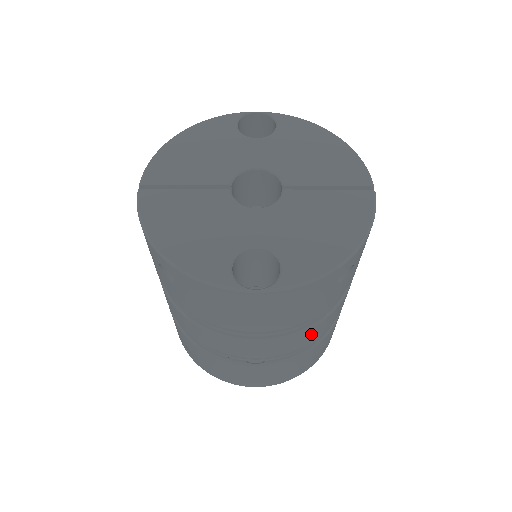
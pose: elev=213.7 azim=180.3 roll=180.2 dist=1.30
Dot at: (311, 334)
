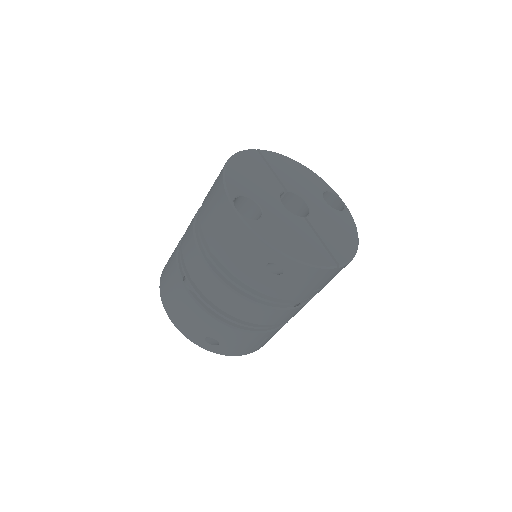
Dot at: (225, 297)
